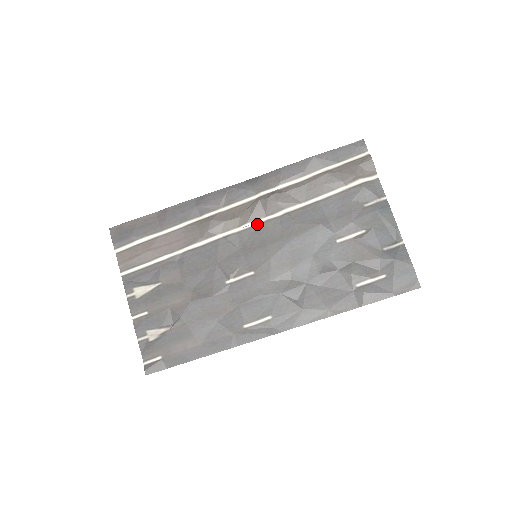
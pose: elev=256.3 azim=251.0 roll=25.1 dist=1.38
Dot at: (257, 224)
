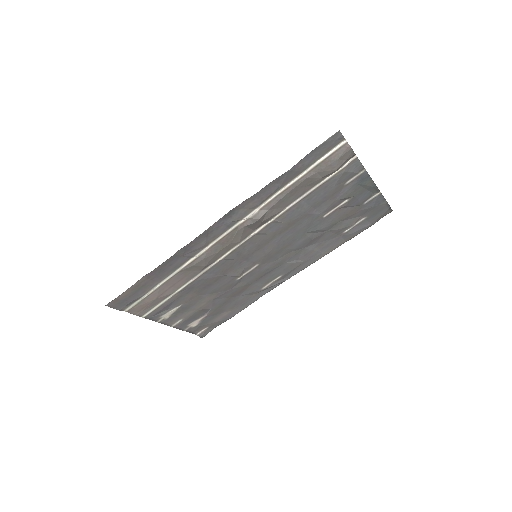
Dot at: (248, 239)
